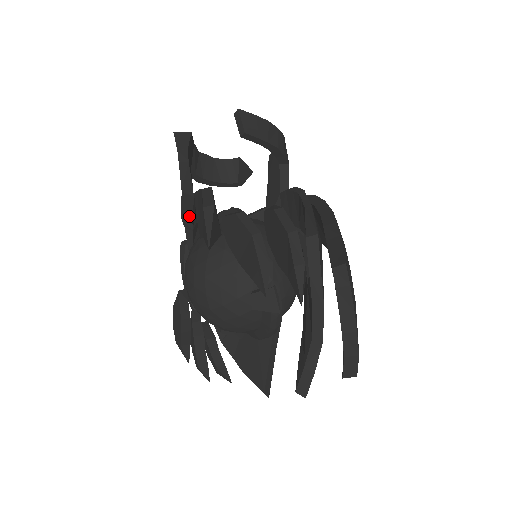
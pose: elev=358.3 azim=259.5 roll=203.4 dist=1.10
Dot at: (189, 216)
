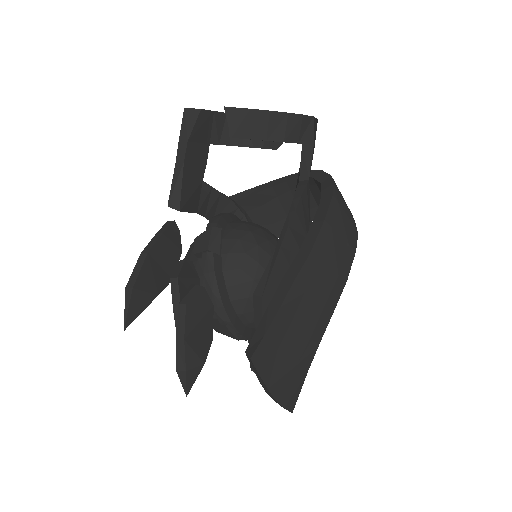
Dot at: (193, 212)
